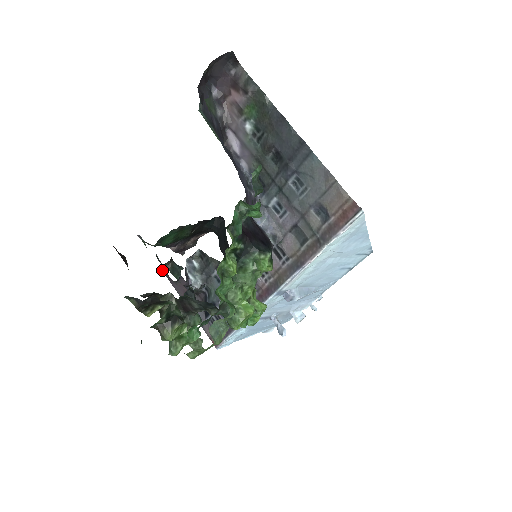
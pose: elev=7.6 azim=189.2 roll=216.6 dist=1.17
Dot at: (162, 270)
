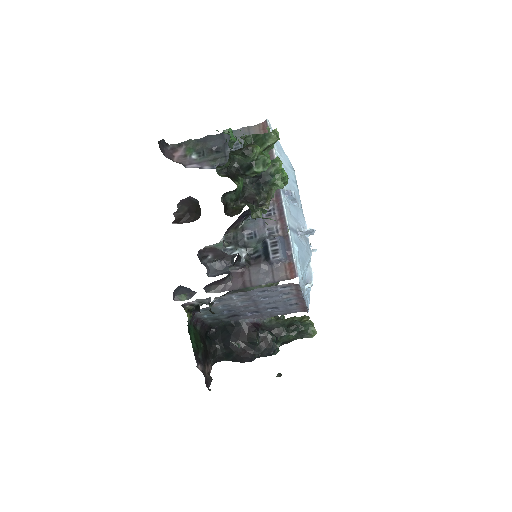
Dot at: (213, 291)
